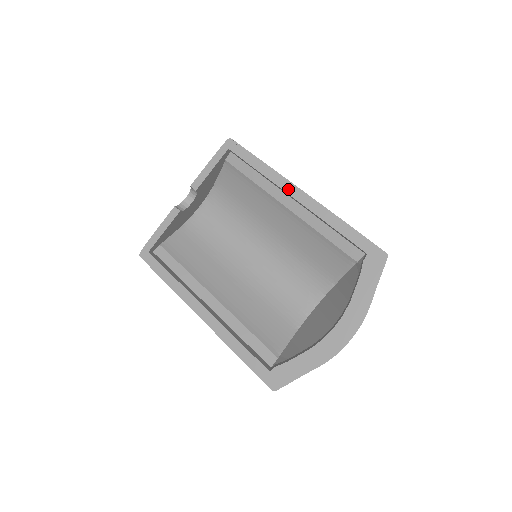
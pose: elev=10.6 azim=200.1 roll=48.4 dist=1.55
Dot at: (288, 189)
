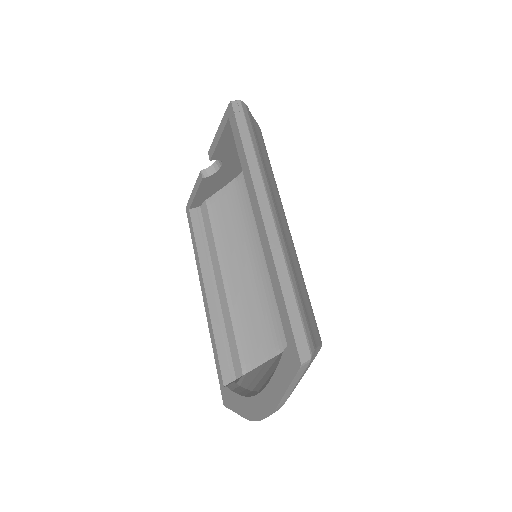
Dot at: (254, 206)
